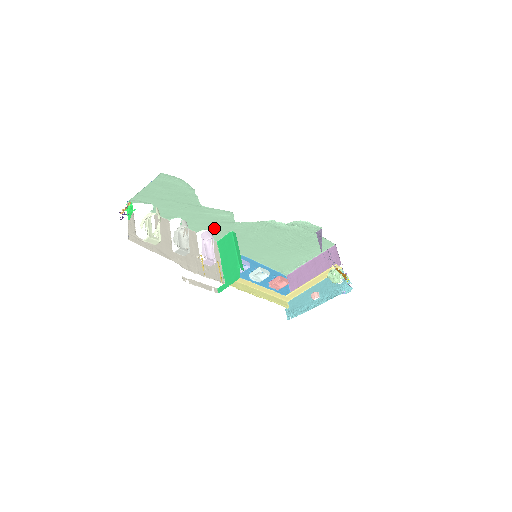
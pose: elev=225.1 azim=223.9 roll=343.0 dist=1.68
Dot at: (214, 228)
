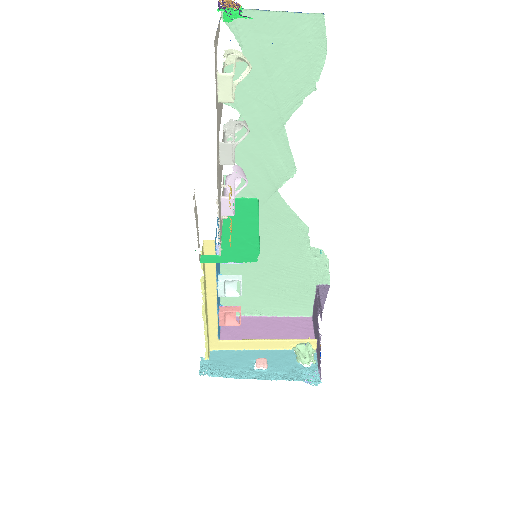
Dot at: (248, 174)
